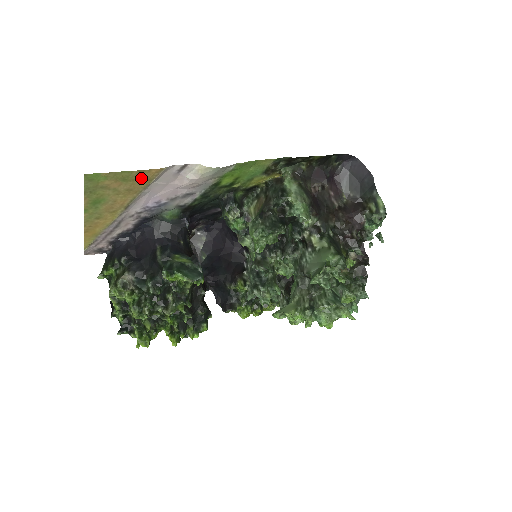
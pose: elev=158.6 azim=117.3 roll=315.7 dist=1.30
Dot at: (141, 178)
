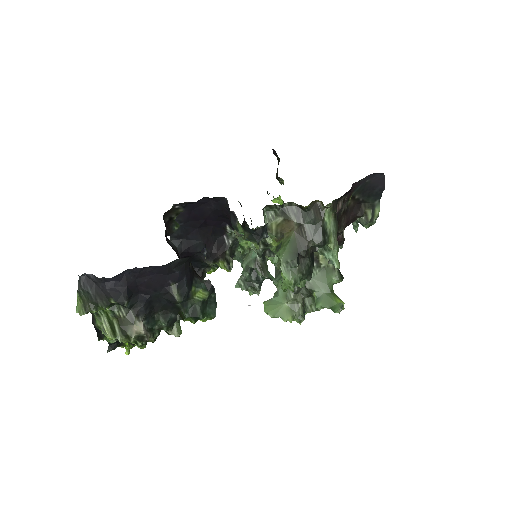
Dot at: occluded
